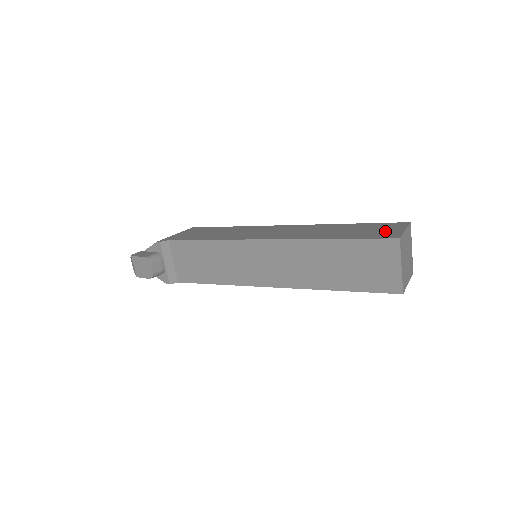
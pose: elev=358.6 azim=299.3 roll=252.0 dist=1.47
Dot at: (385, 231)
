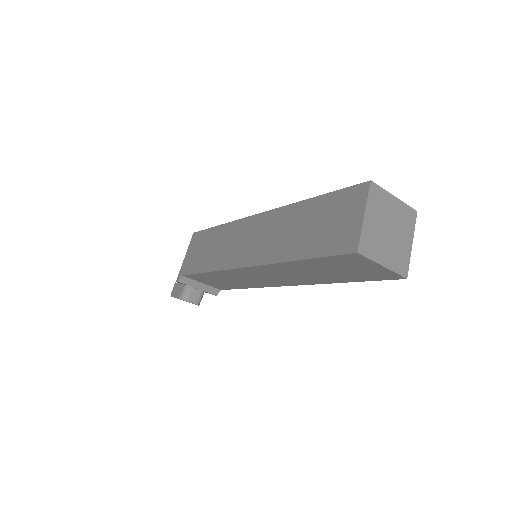
Dot at: (343, 226)
